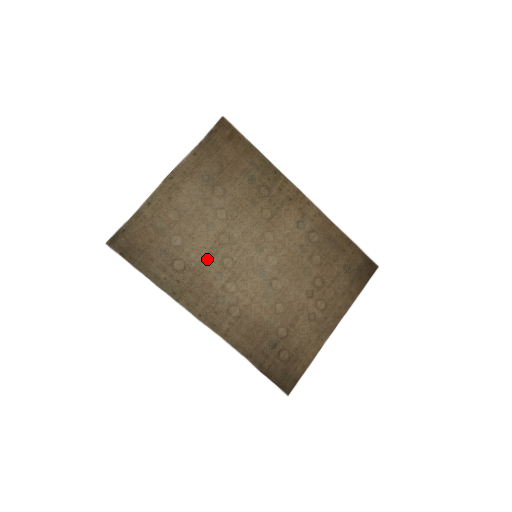
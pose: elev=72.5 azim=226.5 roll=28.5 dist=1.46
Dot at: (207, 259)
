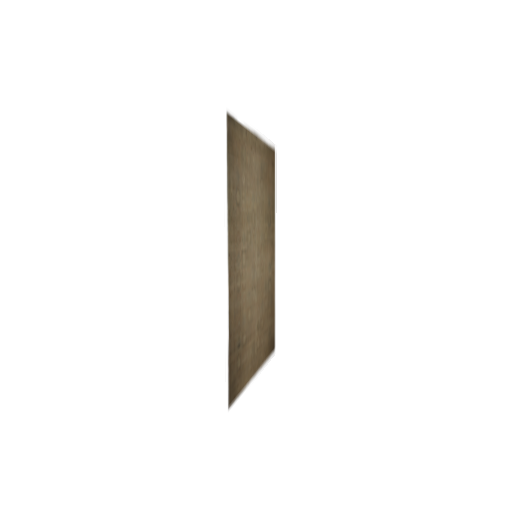
Dot at: (246, 218)
